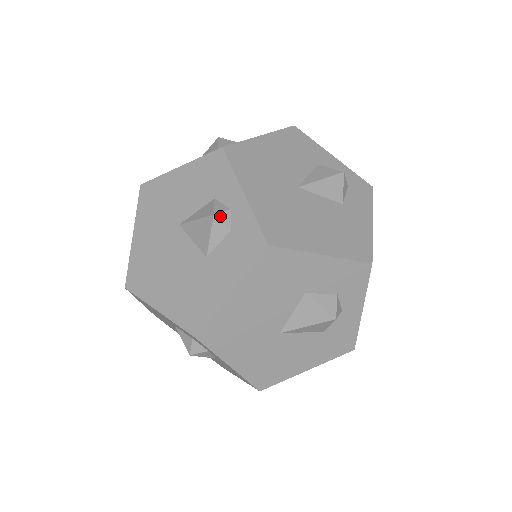
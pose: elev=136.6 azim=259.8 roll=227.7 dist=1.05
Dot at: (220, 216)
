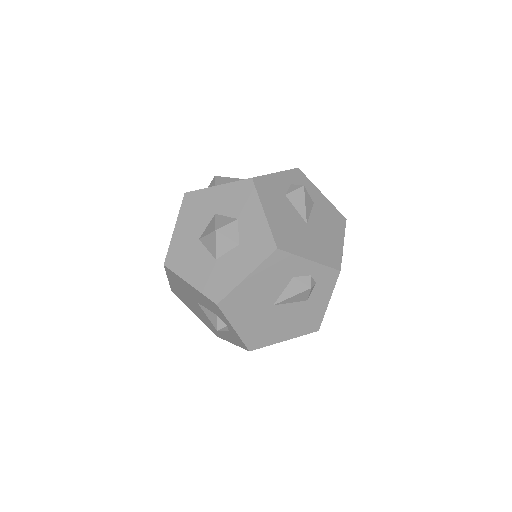
Dot at: (221, 330)
